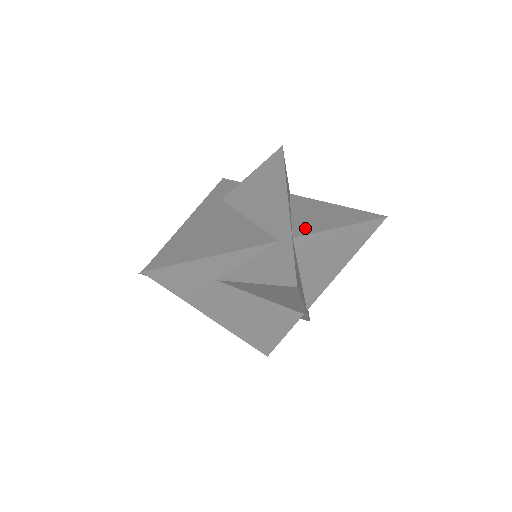
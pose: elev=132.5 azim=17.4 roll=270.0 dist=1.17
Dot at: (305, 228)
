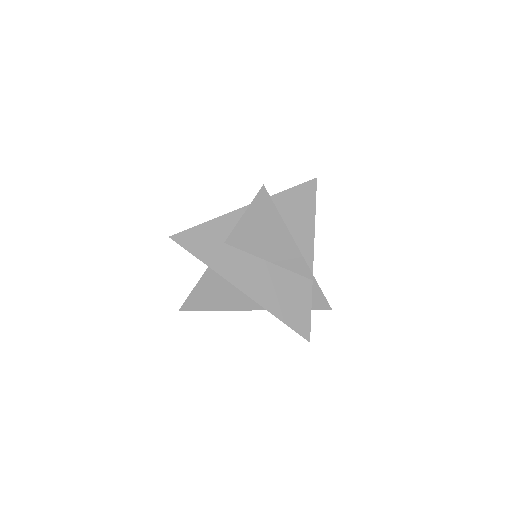
Dot at: occluded
